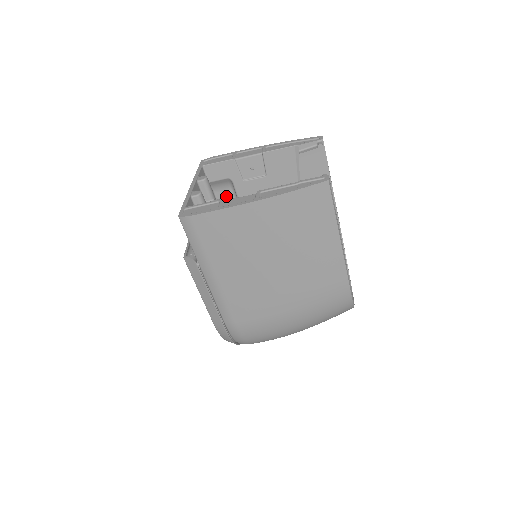
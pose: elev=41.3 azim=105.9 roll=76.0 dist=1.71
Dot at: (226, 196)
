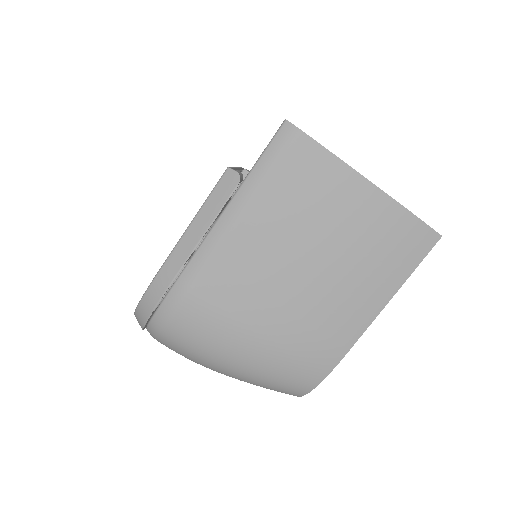
Dot at: occluded
